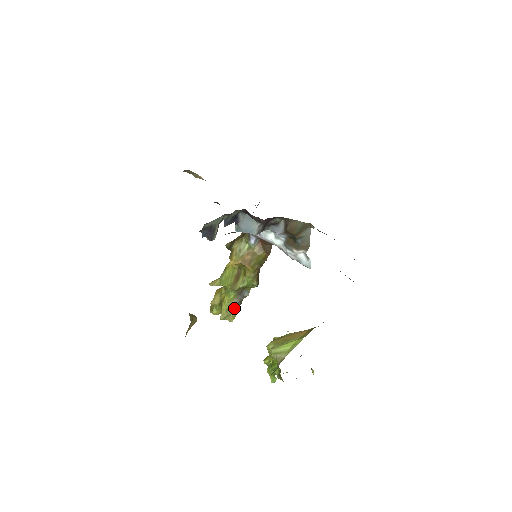
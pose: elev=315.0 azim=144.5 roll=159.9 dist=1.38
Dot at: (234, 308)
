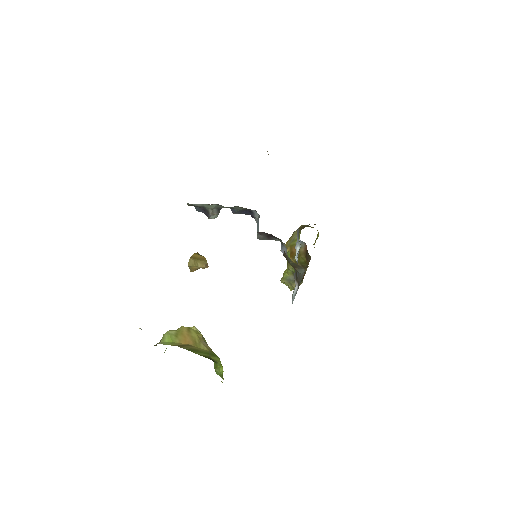
Dot at: (291, 282)
